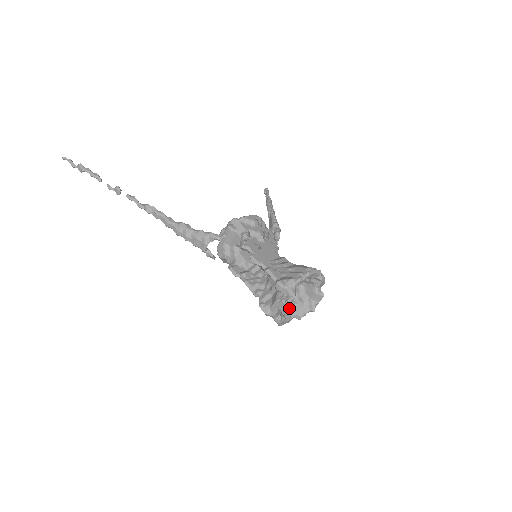
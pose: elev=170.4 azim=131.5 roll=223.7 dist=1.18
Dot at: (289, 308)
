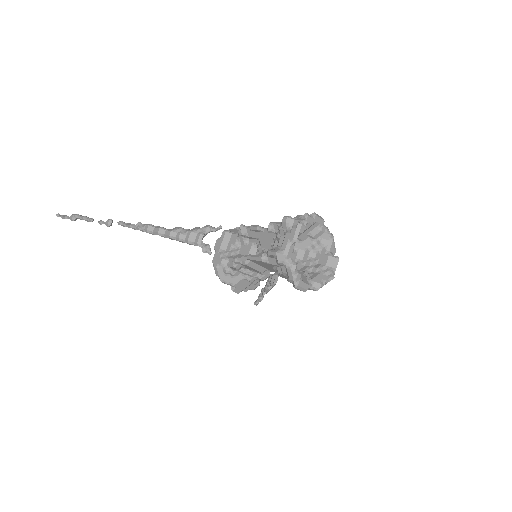
Dot at: (303, 275)
